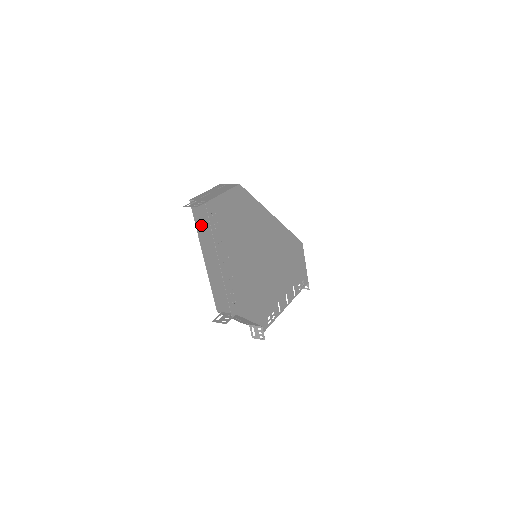
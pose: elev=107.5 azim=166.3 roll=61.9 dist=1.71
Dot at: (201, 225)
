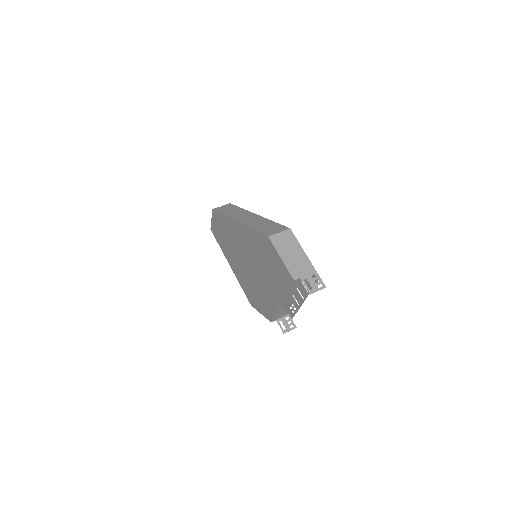
Dot at: (284, 285)
